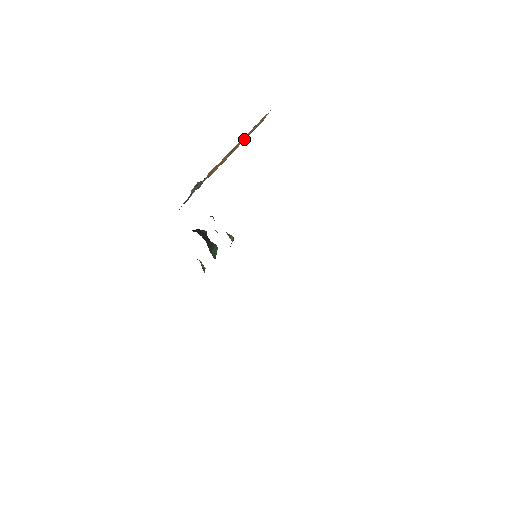
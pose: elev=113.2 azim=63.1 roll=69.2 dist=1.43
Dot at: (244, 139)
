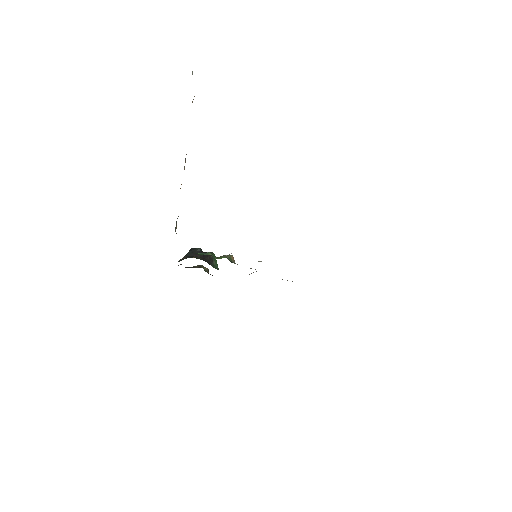
Dot at: occluded
